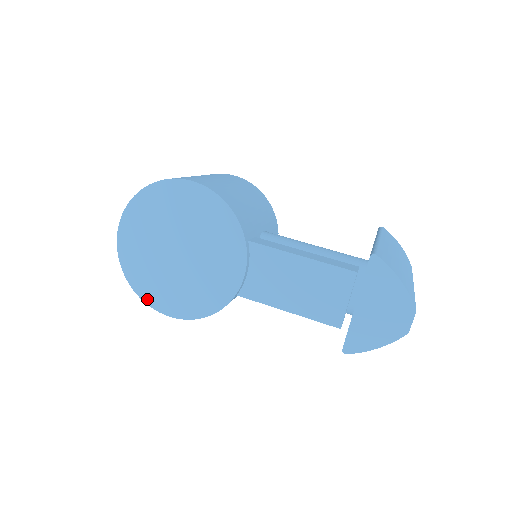
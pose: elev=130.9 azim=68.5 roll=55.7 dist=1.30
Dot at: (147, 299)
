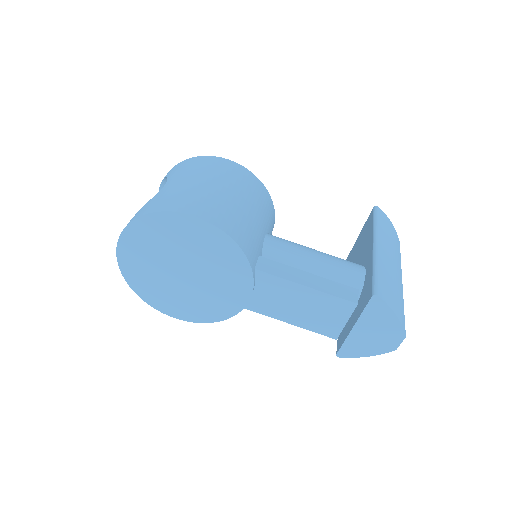
Dot at: (153, 304)
